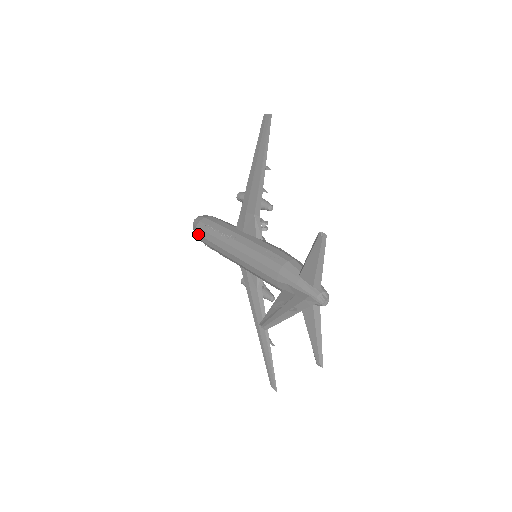
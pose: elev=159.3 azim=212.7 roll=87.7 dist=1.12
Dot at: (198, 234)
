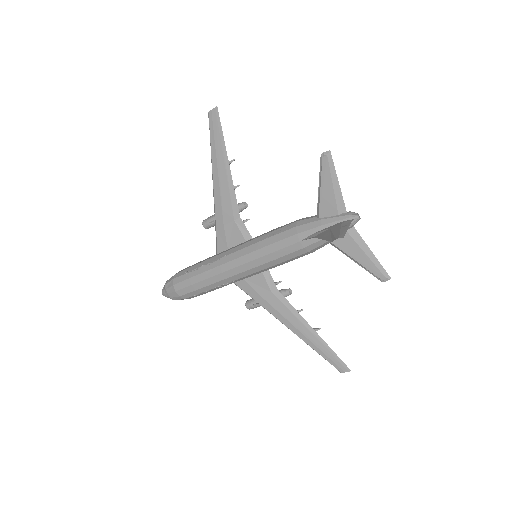
Dot at: (180, 290)
